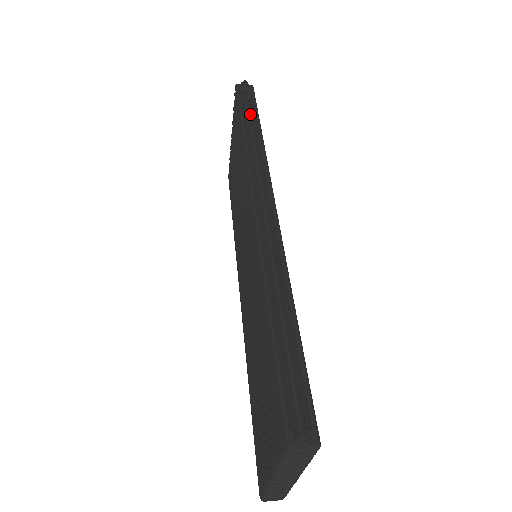
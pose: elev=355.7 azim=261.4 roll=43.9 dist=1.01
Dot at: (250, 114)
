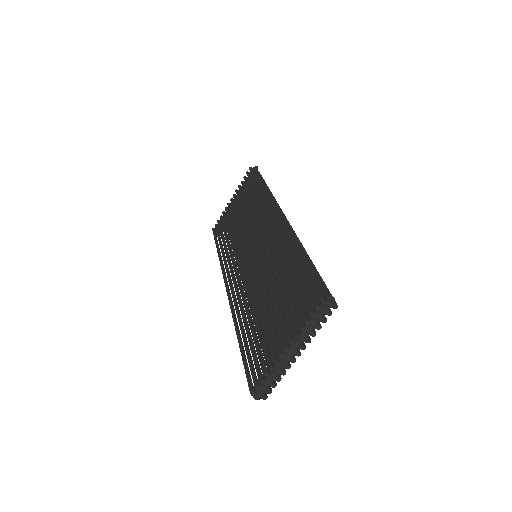
Dot at: occluded
